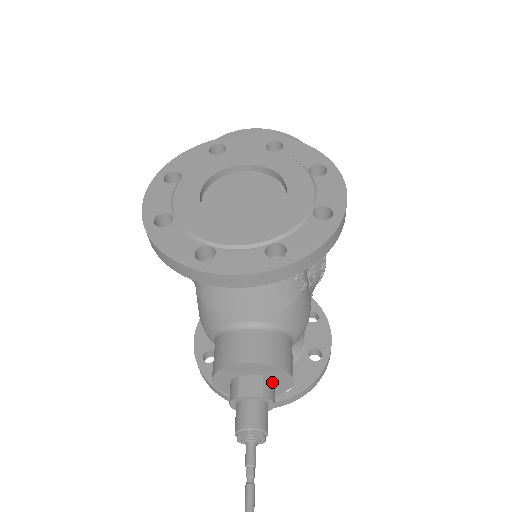
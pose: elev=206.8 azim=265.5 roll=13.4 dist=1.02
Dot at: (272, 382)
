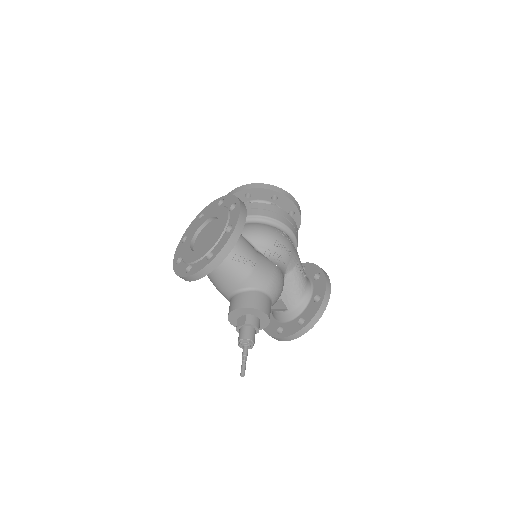
Dot at: (253, 316)
